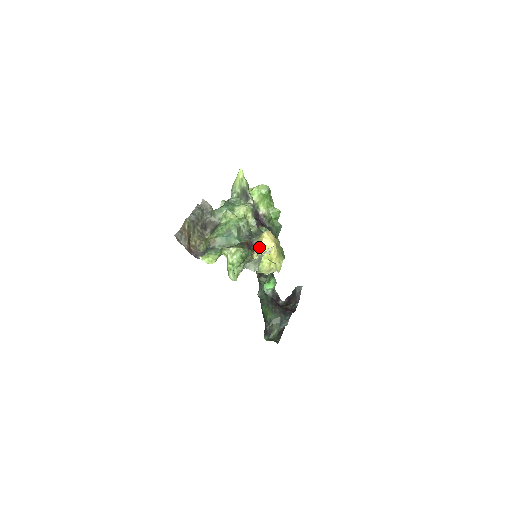
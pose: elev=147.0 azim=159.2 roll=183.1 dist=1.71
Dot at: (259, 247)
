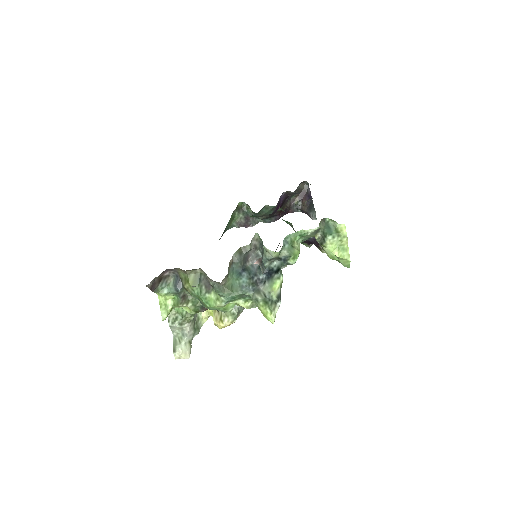
Dot at: (215, 313)
